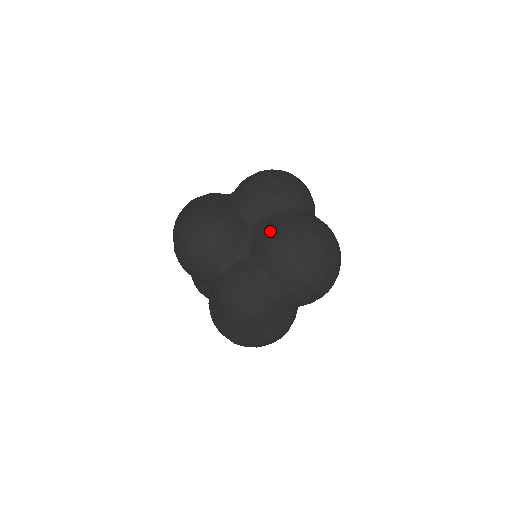
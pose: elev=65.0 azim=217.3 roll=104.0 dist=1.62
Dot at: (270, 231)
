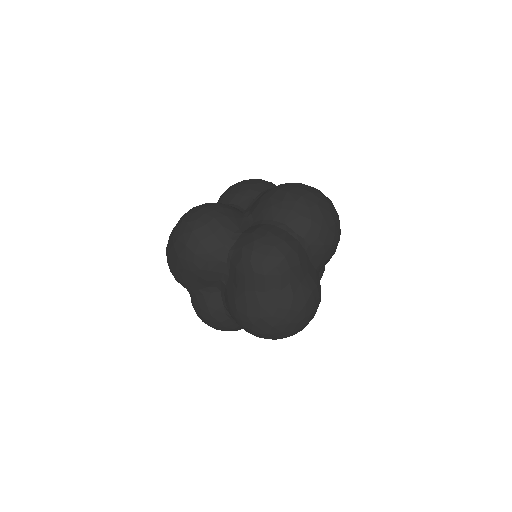
Dot at: (265, 196)
